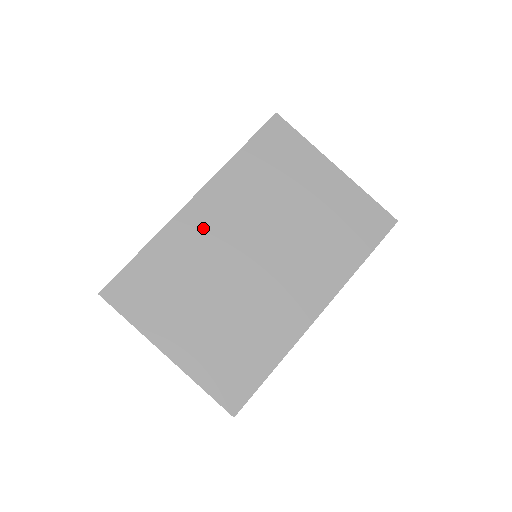
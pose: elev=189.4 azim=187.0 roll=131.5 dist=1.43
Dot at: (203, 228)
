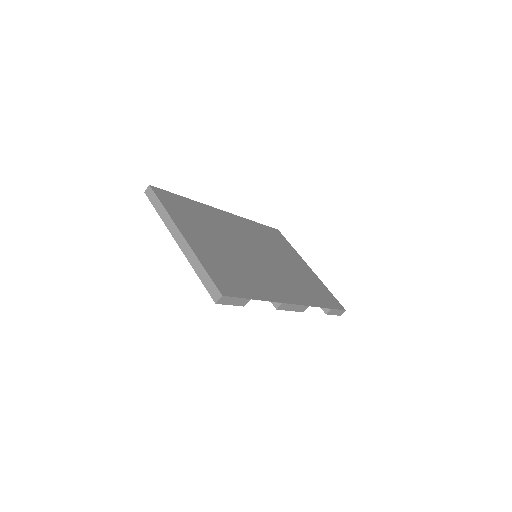
Dot at: (227, 222)
